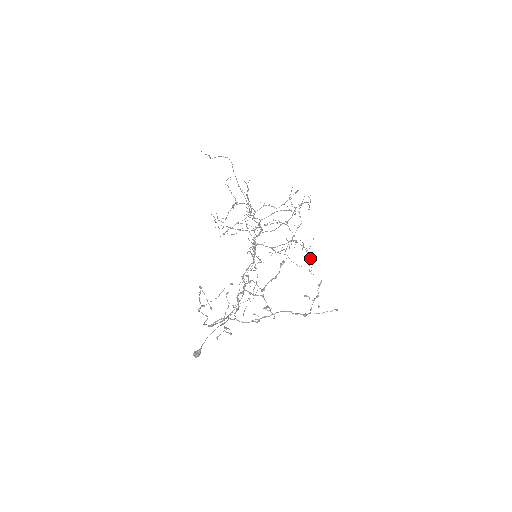
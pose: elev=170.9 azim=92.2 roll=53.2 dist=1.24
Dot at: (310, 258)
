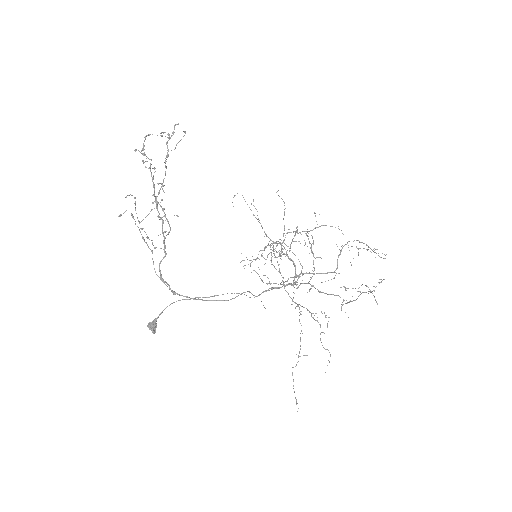
Dot at: (313, 242)
